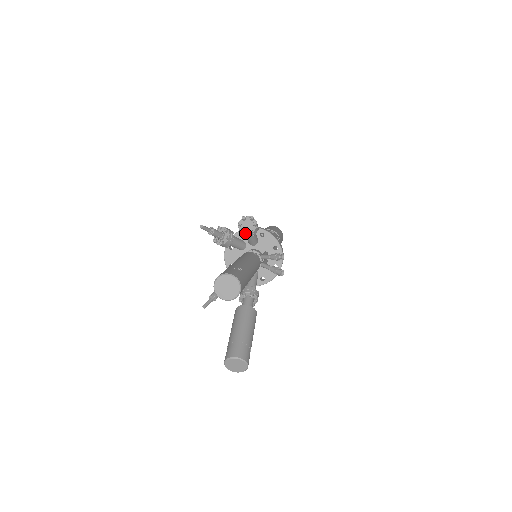
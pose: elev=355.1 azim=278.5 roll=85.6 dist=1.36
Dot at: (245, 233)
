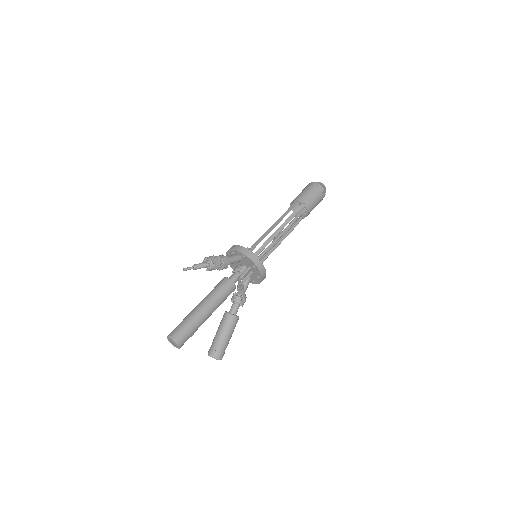
Dot at: (217, 269)
